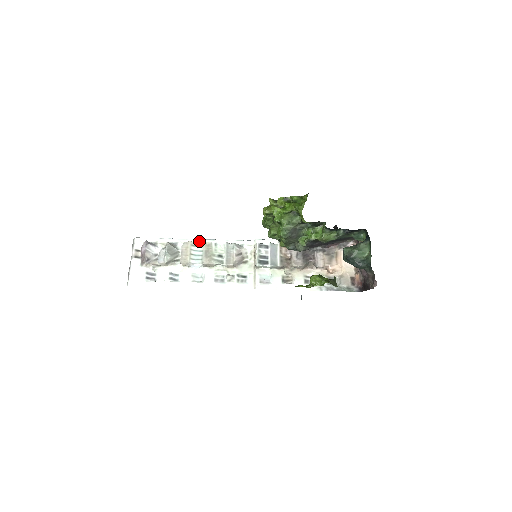
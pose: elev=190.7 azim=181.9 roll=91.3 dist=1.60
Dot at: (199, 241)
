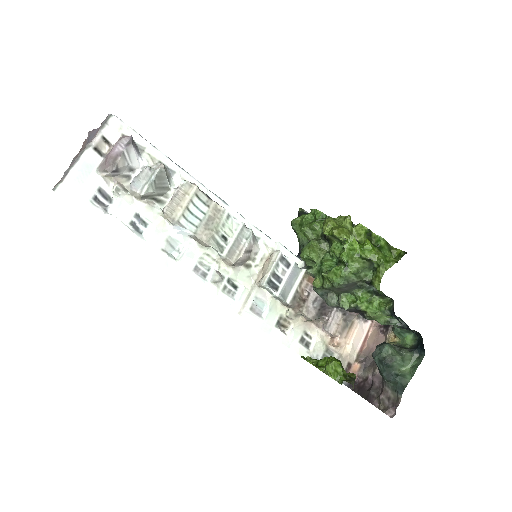
Dot at: (207, 192)
